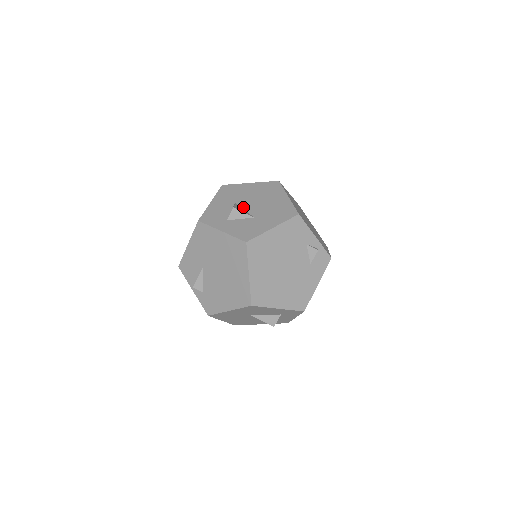
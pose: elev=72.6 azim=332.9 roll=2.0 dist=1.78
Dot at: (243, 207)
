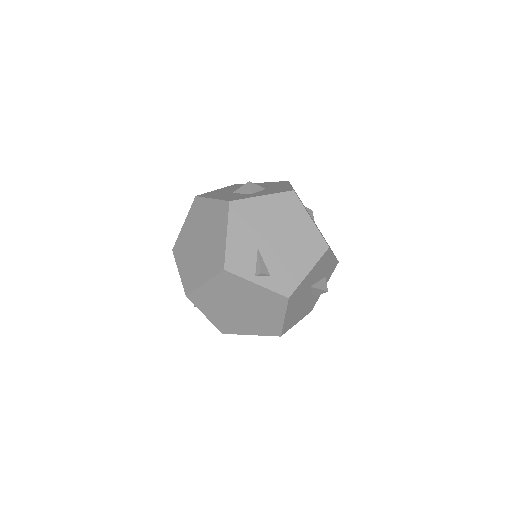
Dot at: occluded
